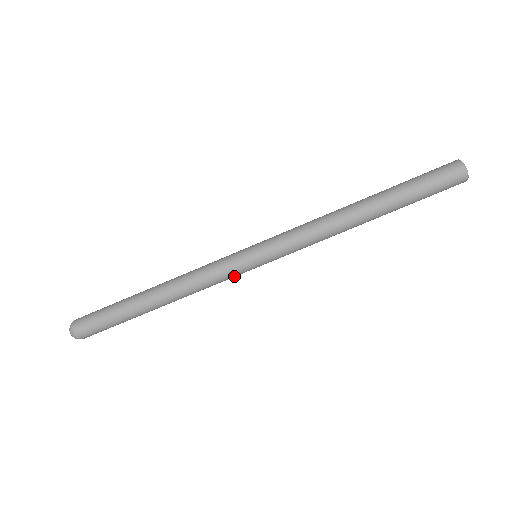
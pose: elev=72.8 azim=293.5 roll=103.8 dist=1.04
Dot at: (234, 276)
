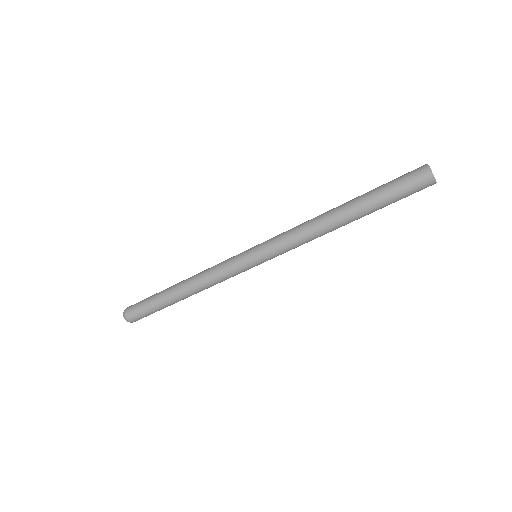
Dot at: (238, 273)
